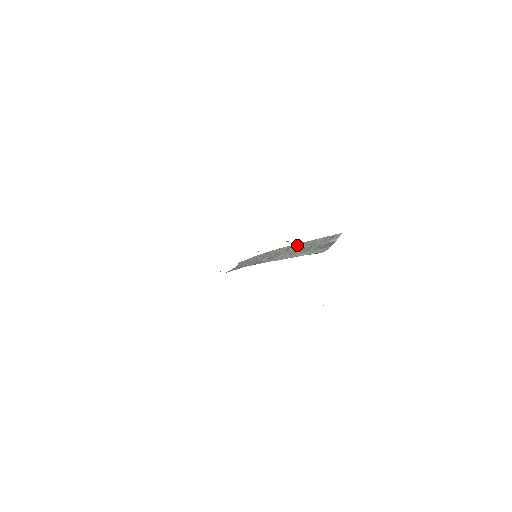
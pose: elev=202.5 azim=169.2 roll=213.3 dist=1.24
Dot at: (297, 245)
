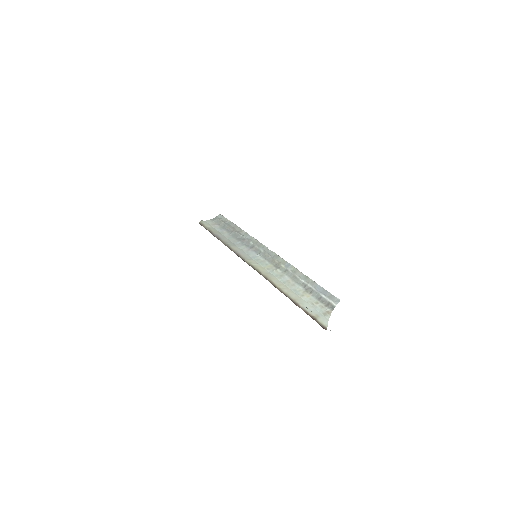
Dot at: (296, 270)
